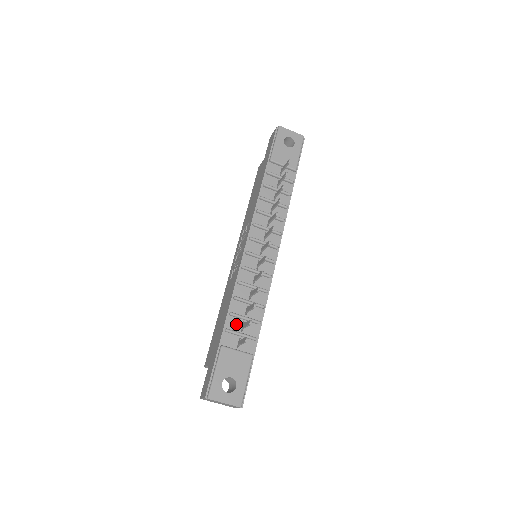
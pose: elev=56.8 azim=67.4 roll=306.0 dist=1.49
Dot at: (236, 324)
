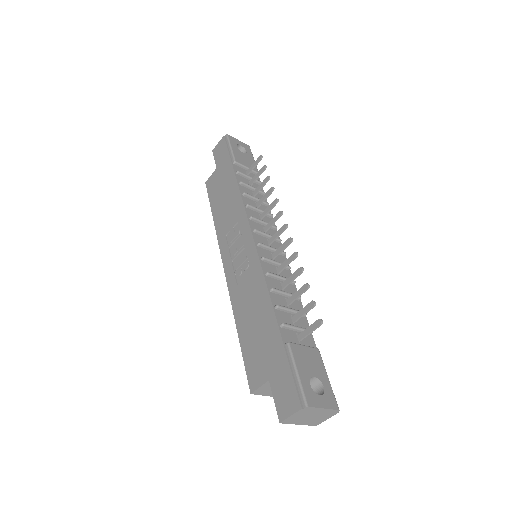
Dot at: (286, 318)
